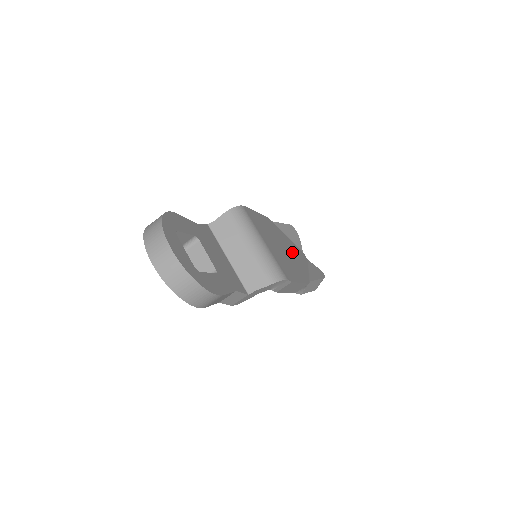
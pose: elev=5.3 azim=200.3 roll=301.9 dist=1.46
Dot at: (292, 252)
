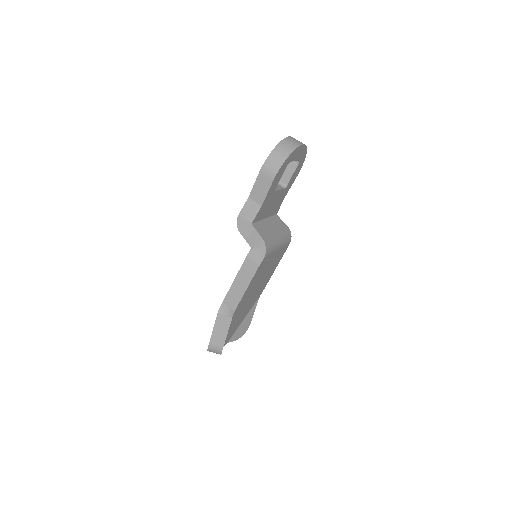
Dot at: (245, 309)
